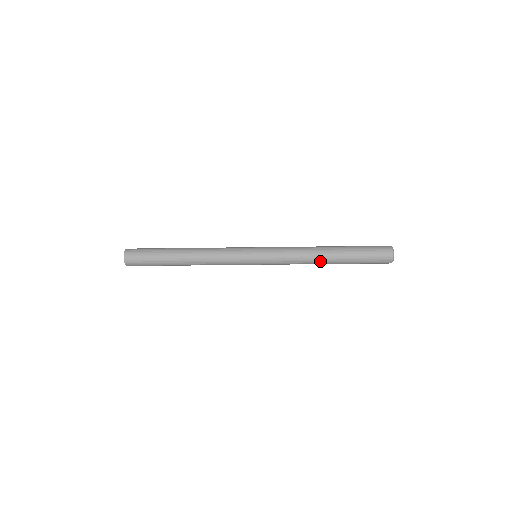
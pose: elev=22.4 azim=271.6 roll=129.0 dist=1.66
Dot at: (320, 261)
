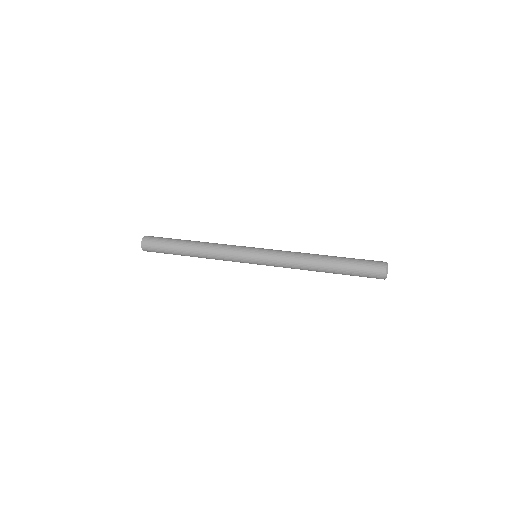
Dot at: occluded
